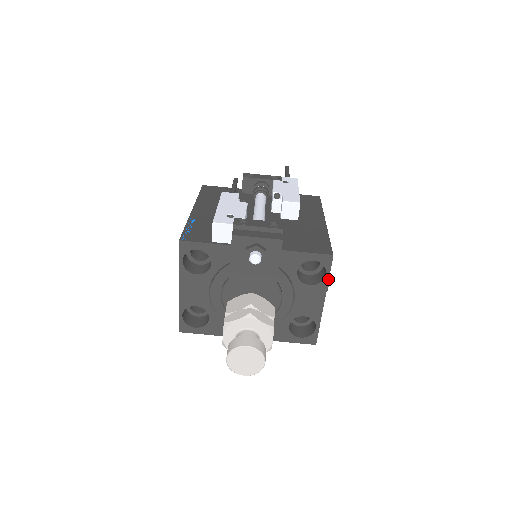
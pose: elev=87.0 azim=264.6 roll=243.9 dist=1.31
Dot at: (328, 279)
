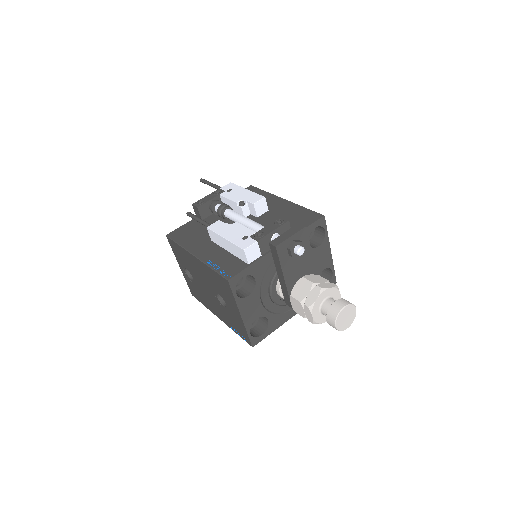
Dot at: (327, 234)
